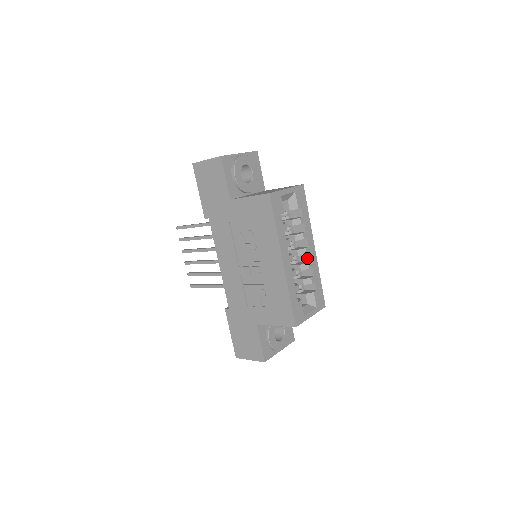
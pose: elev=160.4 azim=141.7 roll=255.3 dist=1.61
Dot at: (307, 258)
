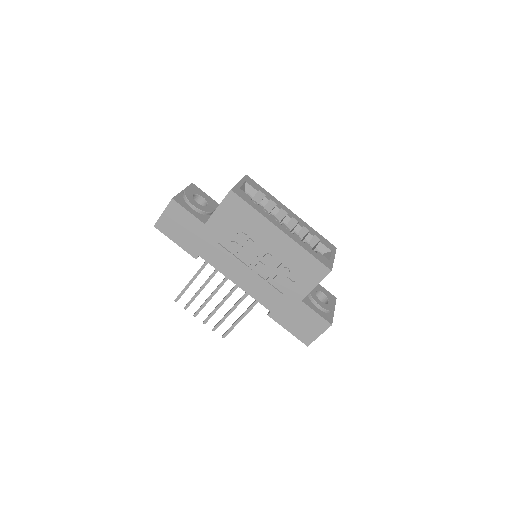
Dot at: (294, 222)
